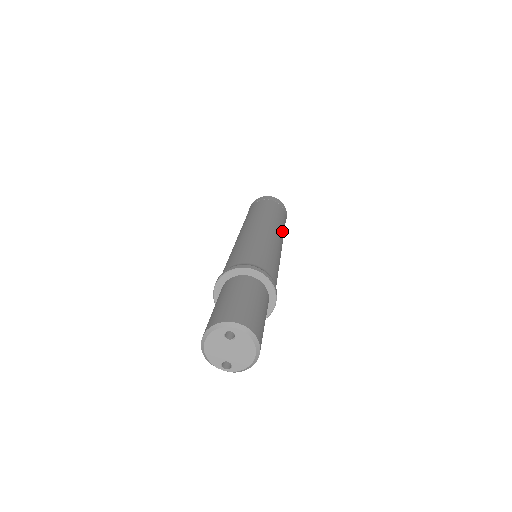
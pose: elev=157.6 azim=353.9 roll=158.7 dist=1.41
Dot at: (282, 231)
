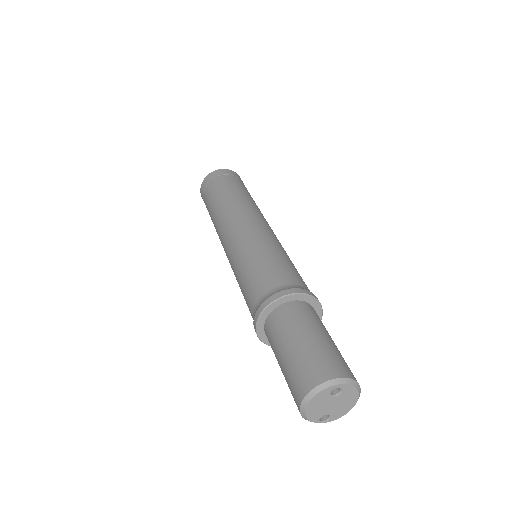
Dot at: occluded
